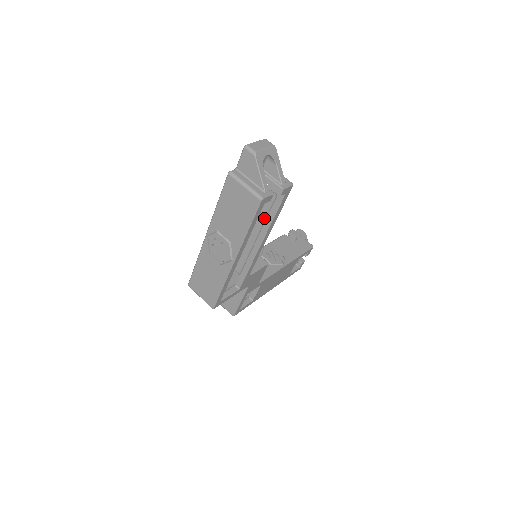
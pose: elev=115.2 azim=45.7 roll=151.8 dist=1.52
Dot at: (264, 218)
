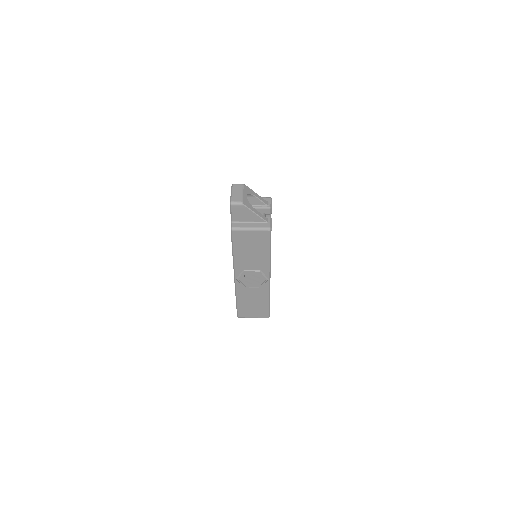
Dot at: occluded
